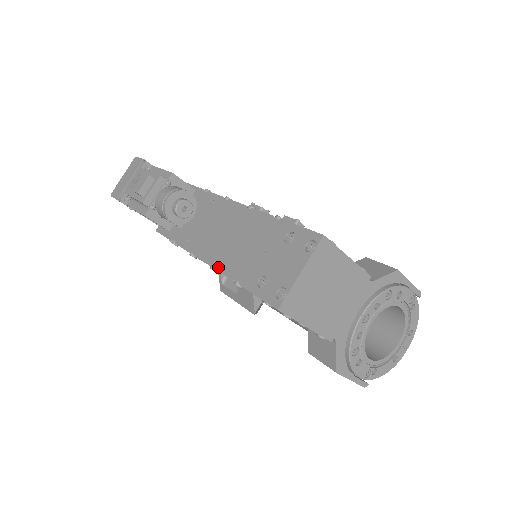
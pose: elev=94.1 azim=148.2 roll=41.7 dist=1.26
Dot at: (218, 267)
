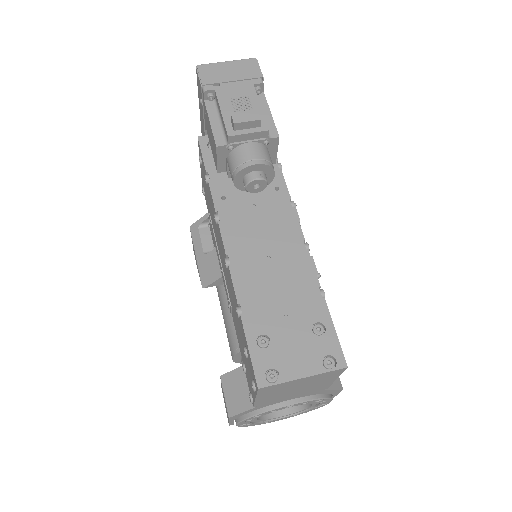
Dot at: (234, 270)
